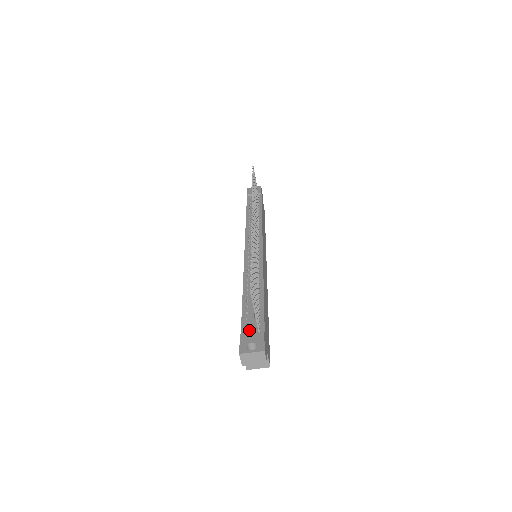
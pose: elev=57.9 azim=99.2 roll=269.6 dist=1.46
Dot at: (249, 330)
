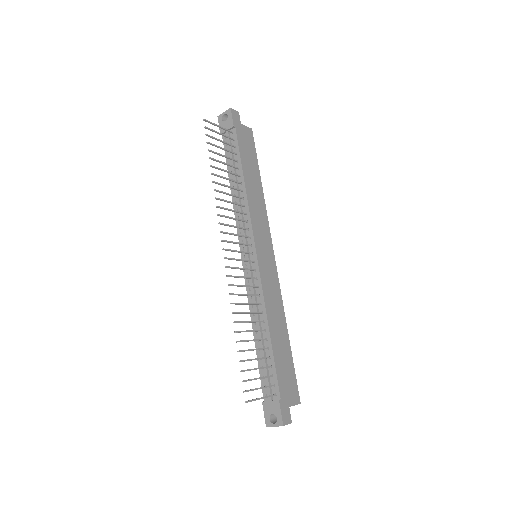
Dot at: (268, 393)
